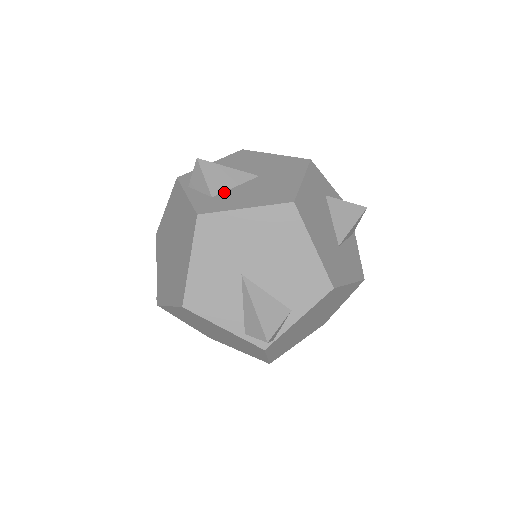
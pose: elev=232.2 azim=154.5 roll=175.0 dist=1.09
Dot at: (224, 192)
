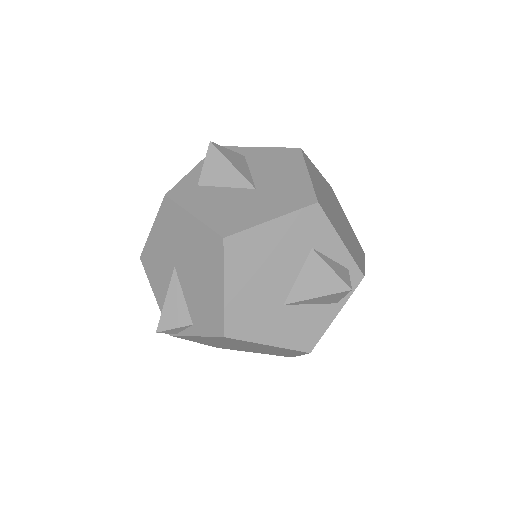
Dot at: (211, 186)
